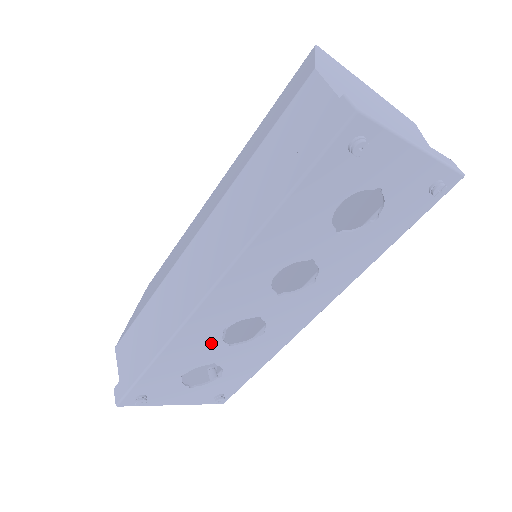
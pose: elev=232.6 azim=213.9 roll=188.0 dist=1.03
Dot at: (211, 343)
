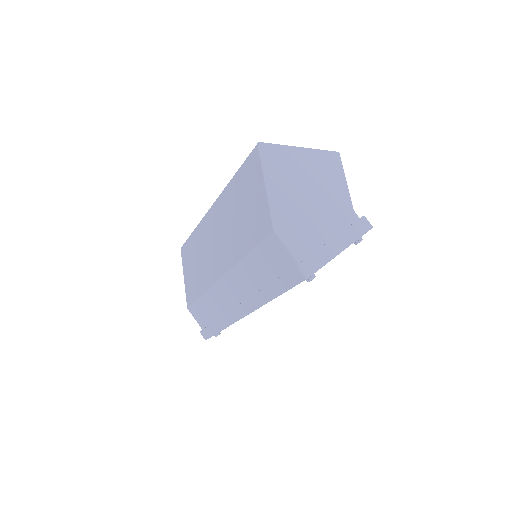
Dot at: occluded
